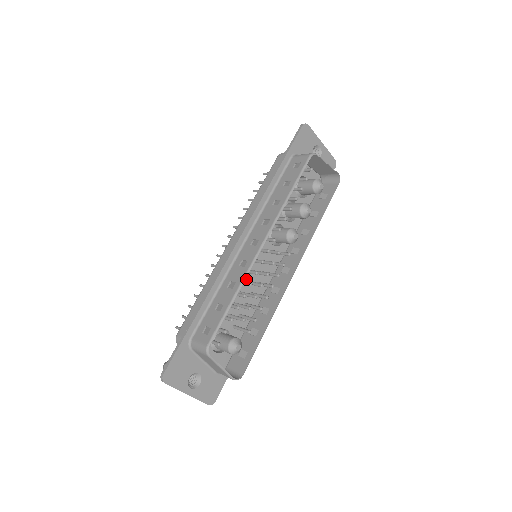
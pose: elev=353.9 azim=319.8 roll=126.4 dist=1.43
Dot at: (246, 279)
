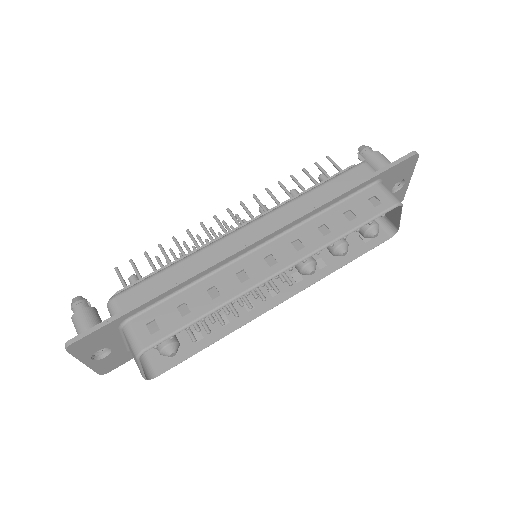
Dot at: occluded
